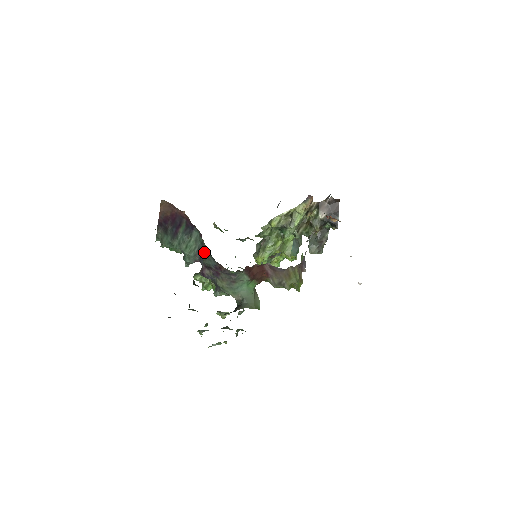
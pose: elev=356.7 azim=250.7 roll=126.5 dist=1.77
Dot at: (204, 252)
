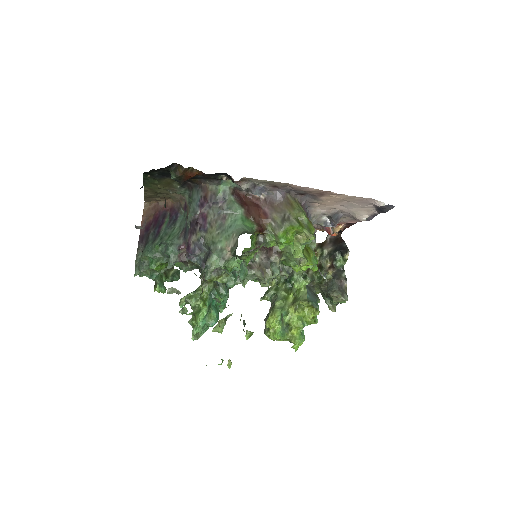
Dot at: occluded
